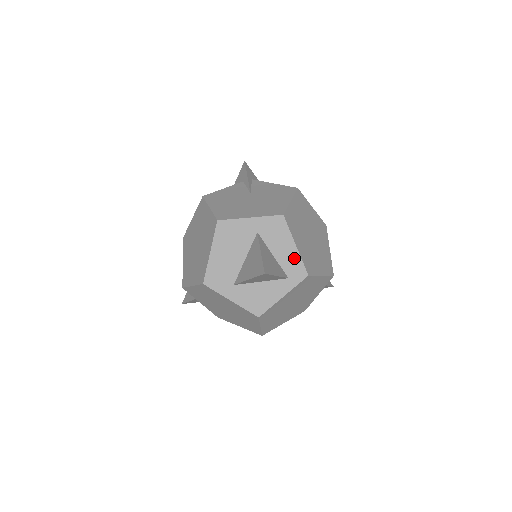
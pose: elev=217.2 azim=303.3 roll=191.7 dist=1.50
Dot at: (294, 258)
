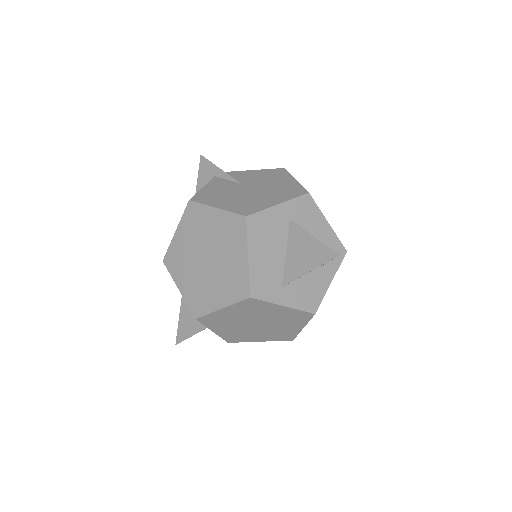
Dot at: (330, 237)
